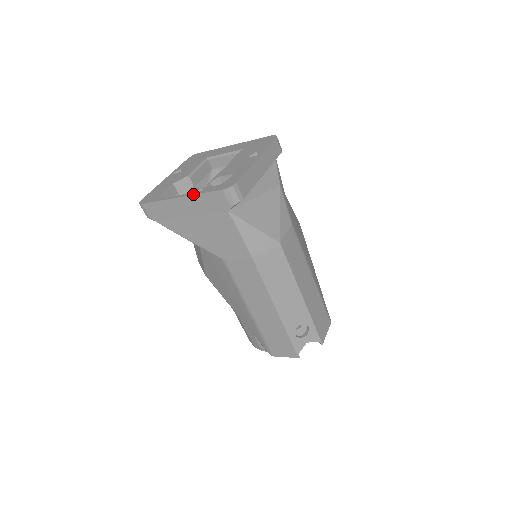
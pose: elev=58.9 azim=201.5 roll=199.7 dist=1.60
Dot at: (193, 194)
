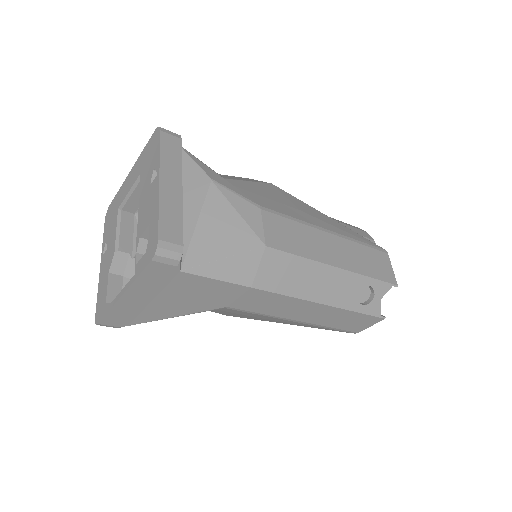
Dot at: (130, 284)
